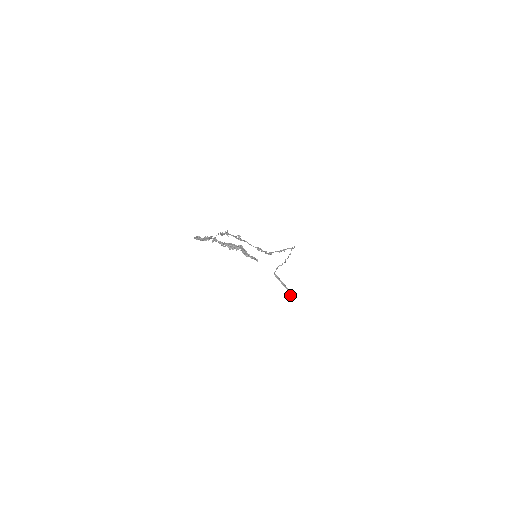
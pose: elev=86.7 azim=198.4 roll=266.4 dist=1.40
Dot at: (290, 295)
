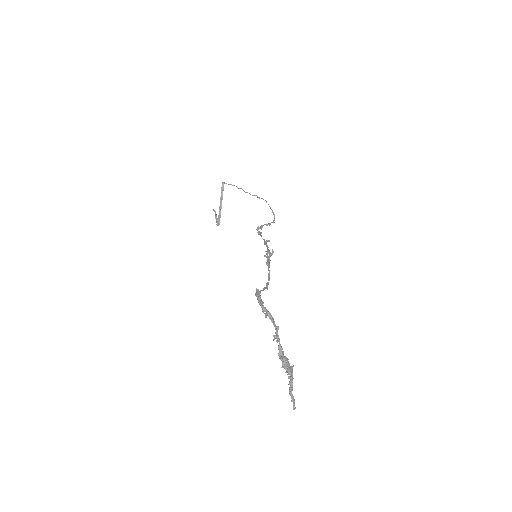
Dot at: (215, 213)
